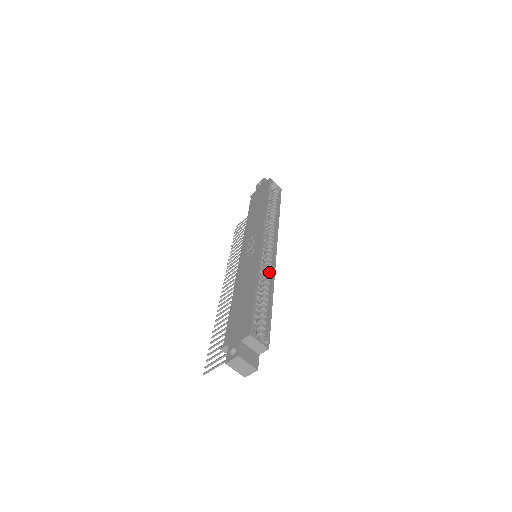
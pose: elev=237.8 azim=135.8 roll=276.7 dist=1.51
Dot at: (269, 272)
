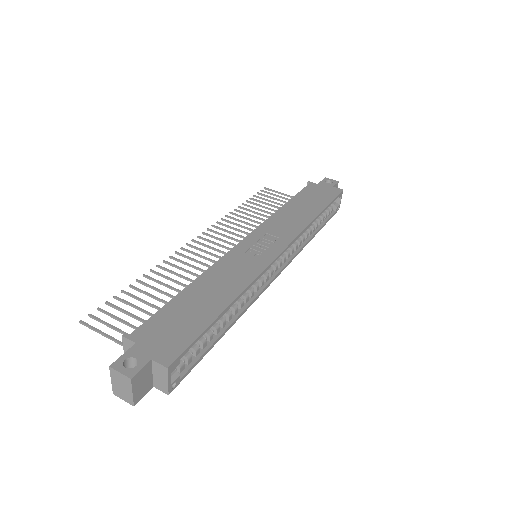
Dot at: (252, 294)
